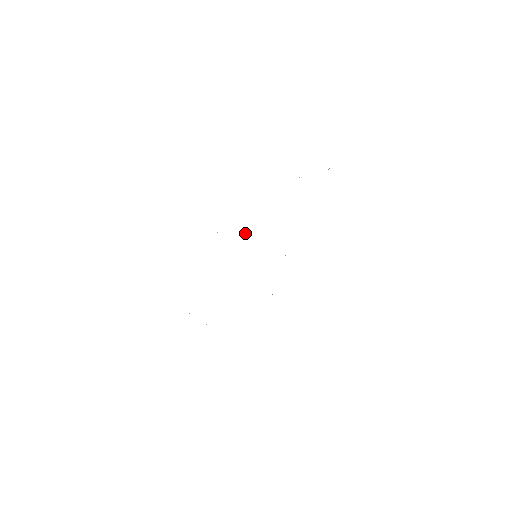
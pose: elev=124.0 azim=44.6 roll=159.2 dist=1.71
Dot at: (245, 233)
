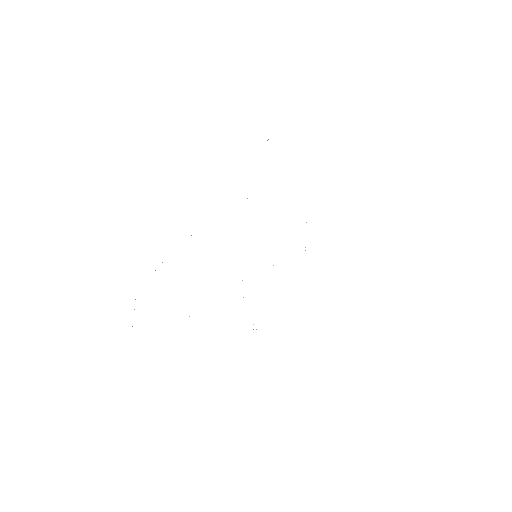
Dot at: occluded
